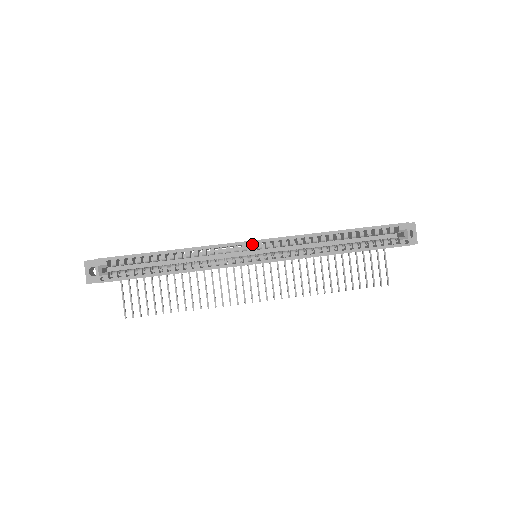
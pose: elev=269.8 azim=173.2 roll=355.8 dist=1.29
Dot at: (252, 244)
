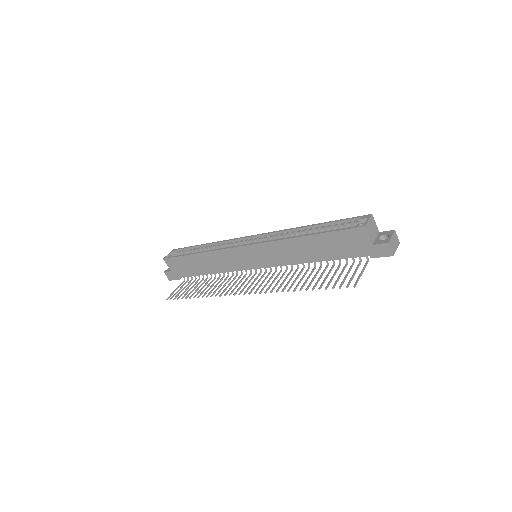
Dot at: (252, 239)
